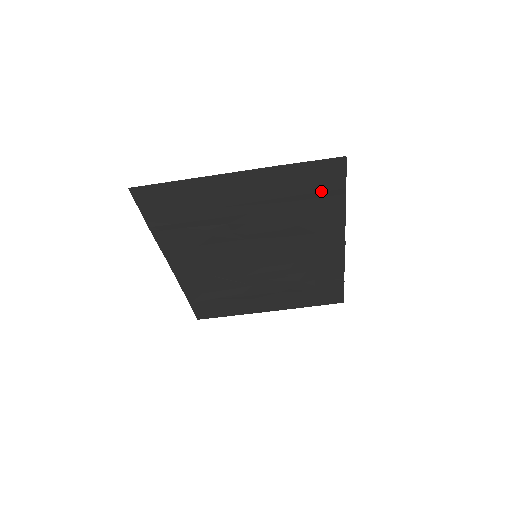
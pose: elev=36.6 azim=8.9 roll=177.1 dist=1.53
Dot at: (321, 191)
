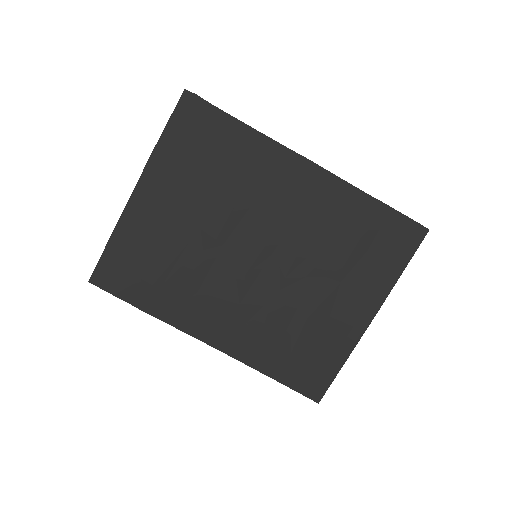
Dot at: (210, 135)
